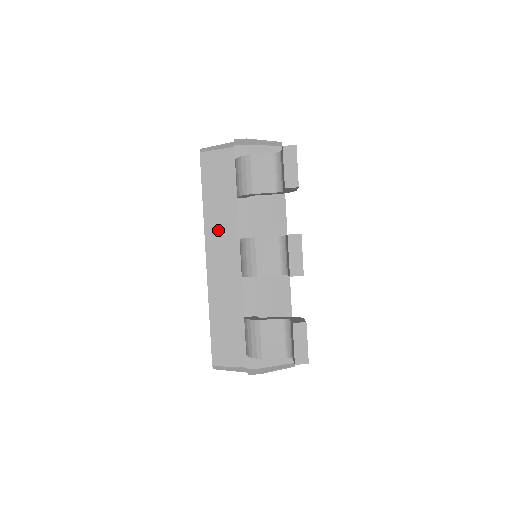
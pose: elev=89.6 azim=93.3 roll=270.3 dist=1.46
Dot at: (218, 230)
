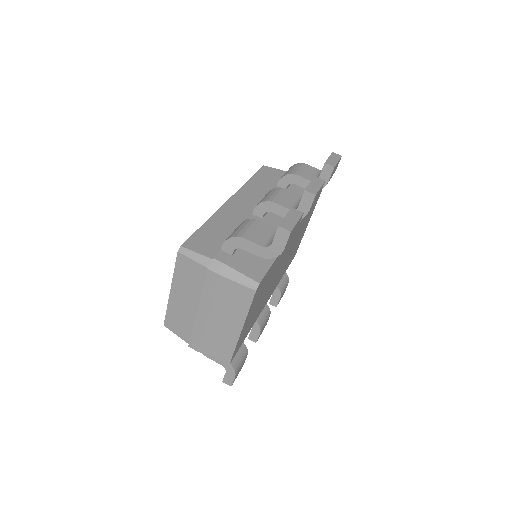
Dot at: (250, 192)
